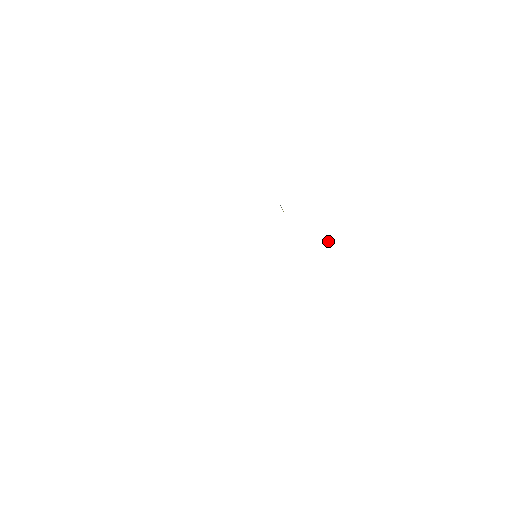
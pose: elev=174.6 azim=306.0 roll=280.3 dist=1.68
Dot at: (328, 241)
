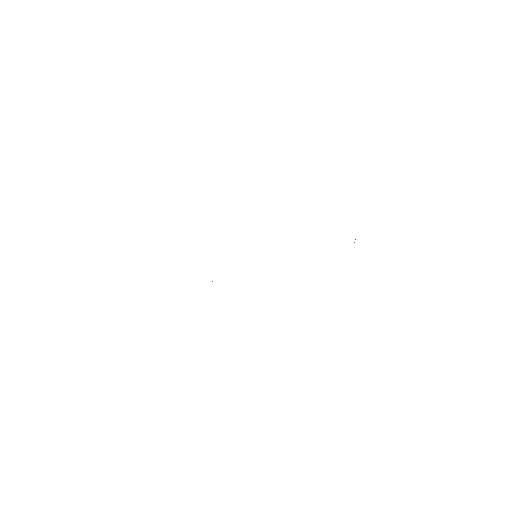
Dot at: (355, 239)
